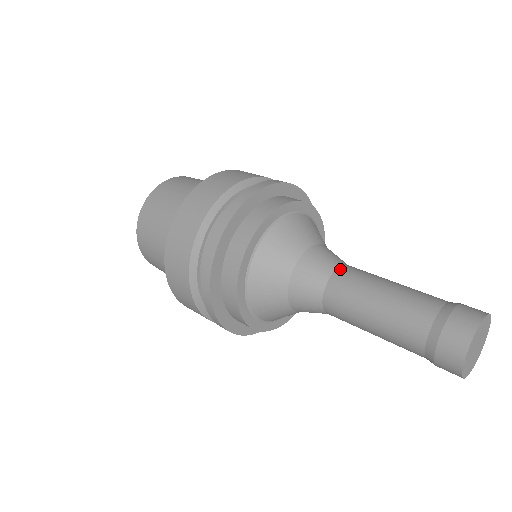
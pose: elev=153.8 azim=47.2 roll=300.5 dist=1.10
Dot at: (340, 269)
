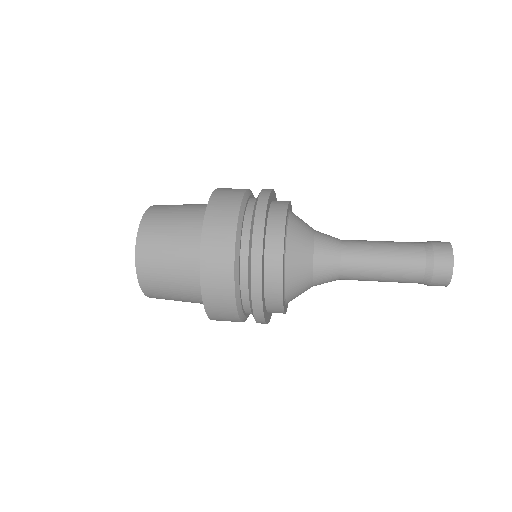
Dot at: (343, 258)
